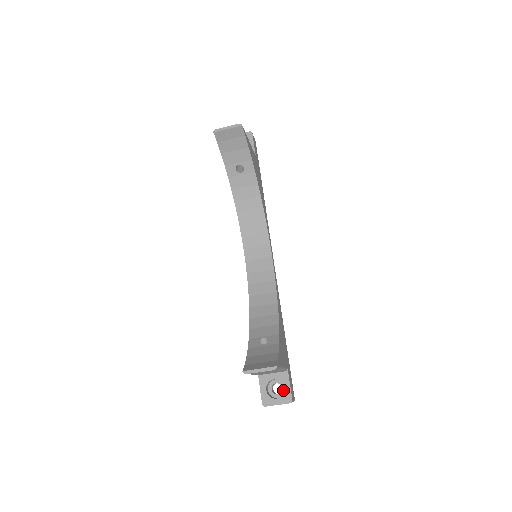
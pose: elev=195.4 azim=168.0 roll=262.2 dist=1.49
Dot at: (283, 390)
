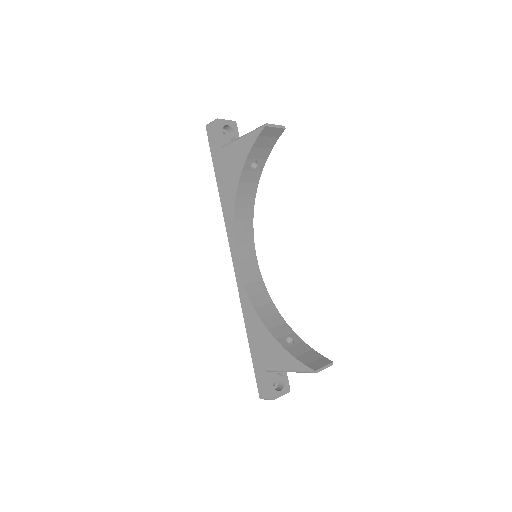
Dot at: (277, 382)
